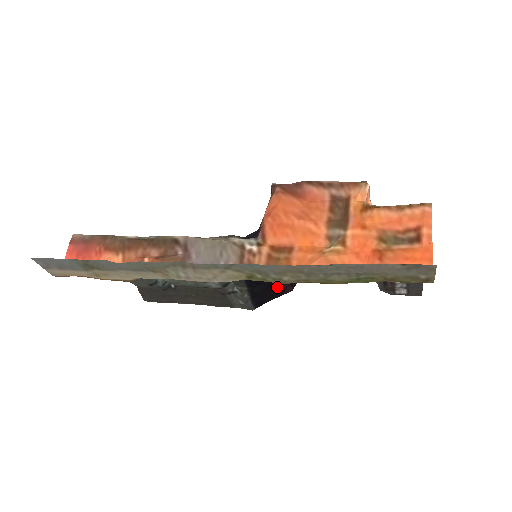
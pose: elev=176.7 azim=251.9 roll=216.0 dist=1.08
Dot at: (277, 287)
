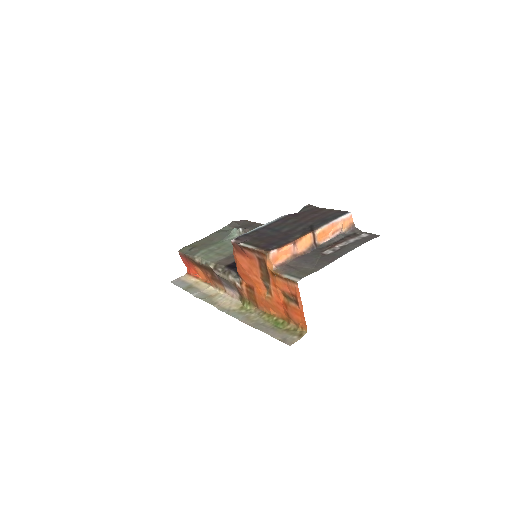
Dot at: occluded
